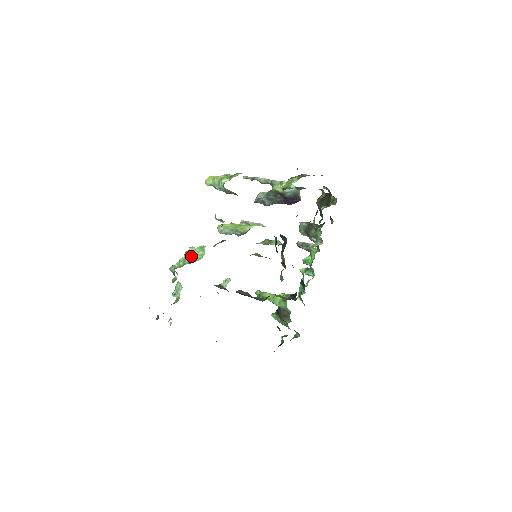
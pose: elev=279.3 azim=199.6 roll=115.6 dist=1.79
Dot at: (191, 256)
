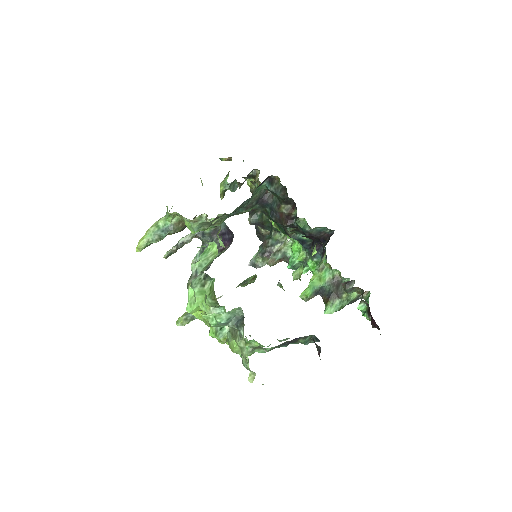
Dot at: (202, 266)
